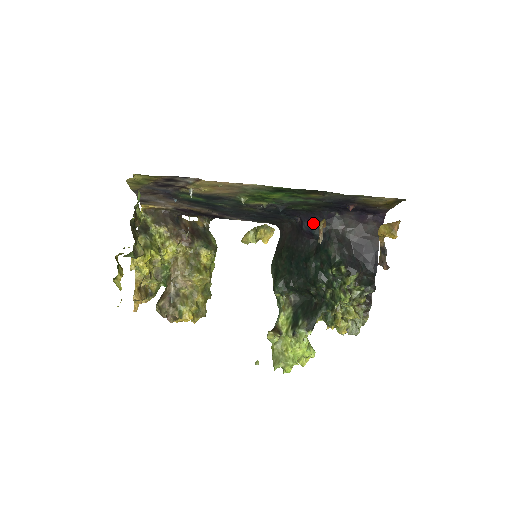
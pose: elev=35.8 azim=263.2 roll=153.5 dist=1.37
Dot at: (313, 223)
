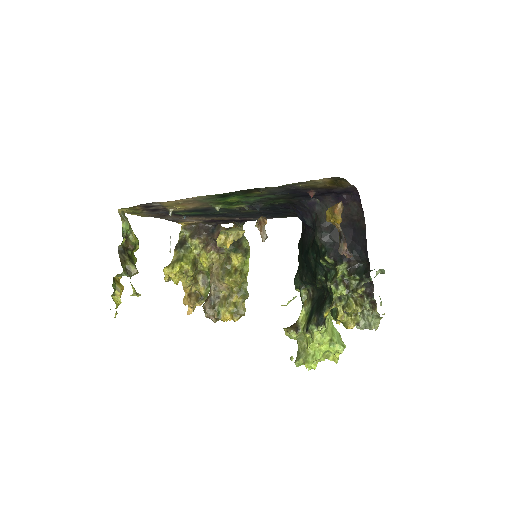
Dot at: (302, 214)
